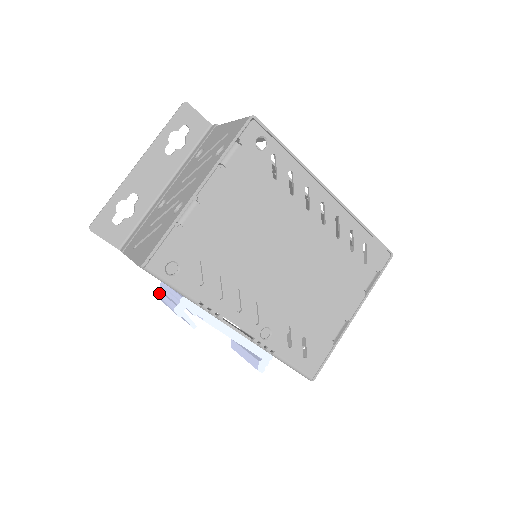
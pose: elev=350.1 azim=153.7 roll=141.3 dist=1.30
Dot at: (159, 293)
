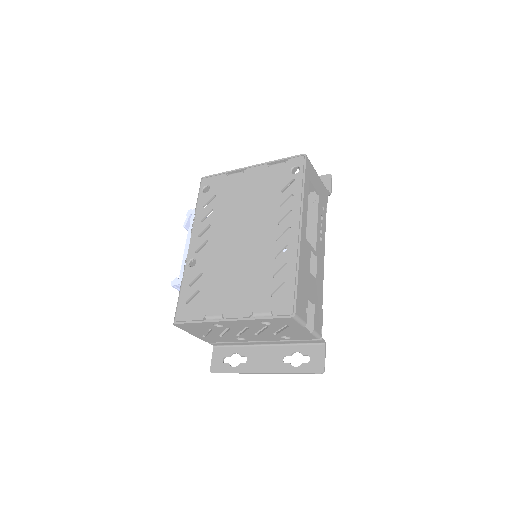
Dot at: occluded
